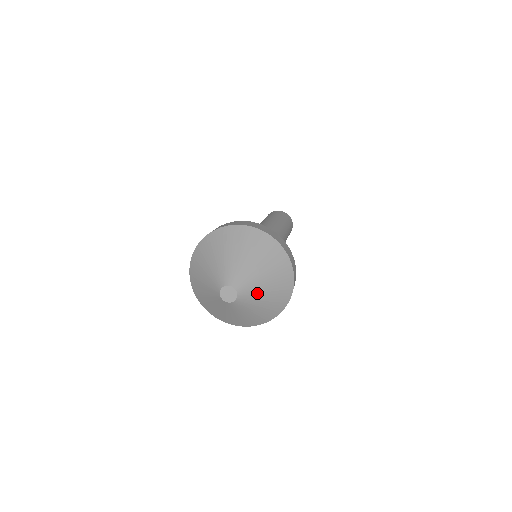
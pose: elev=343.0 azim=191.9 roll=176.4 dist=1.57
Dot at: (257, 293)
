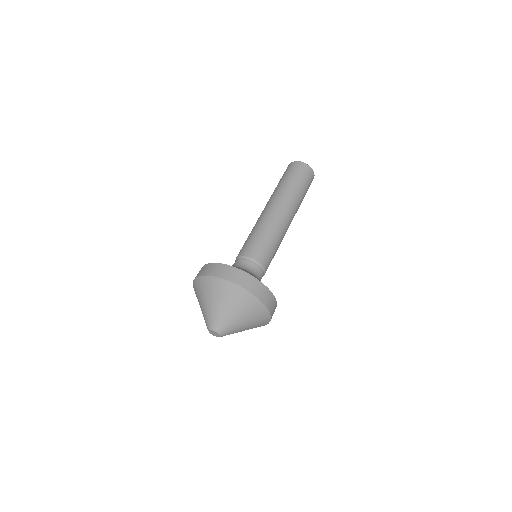
Dot at: occluded
